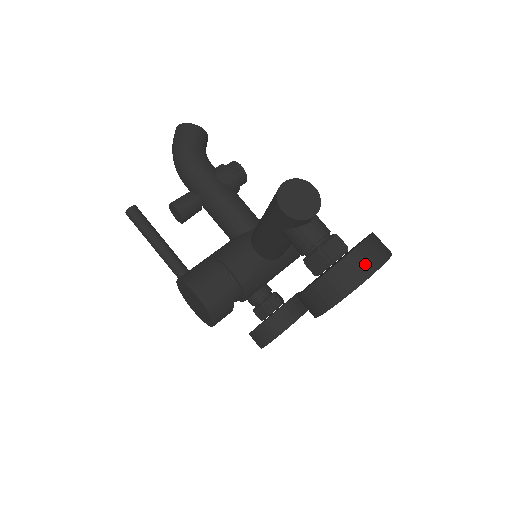
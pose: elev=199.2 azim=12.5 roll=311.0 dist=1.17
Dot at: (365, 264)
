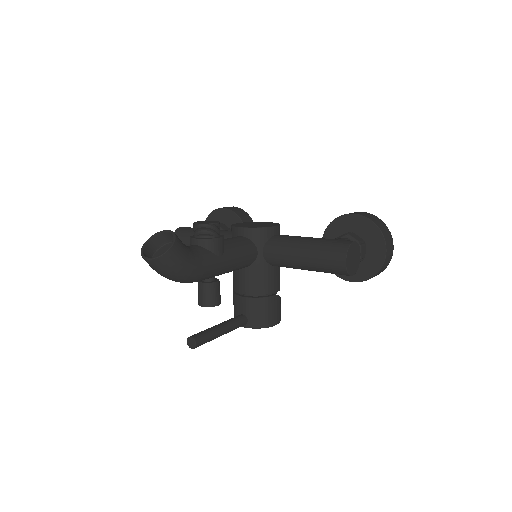
Dot at: (391, 252)
